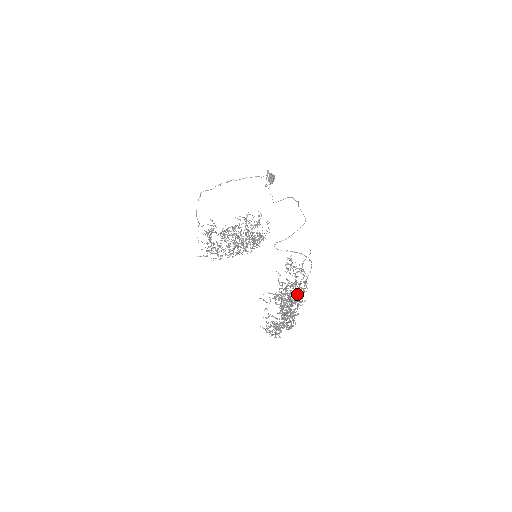
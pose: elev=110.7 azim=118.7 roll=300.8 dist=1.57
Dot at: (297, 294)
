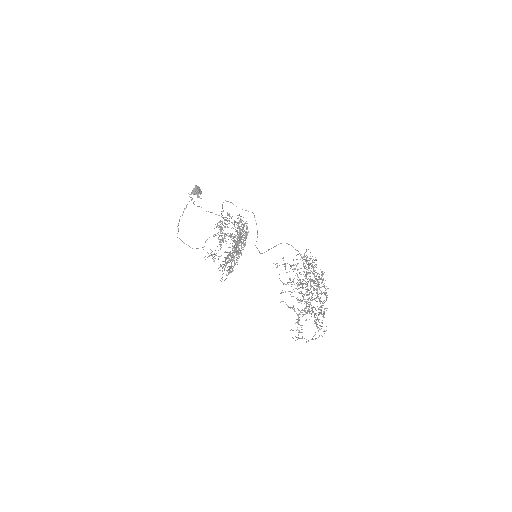
Dot at: occluded
